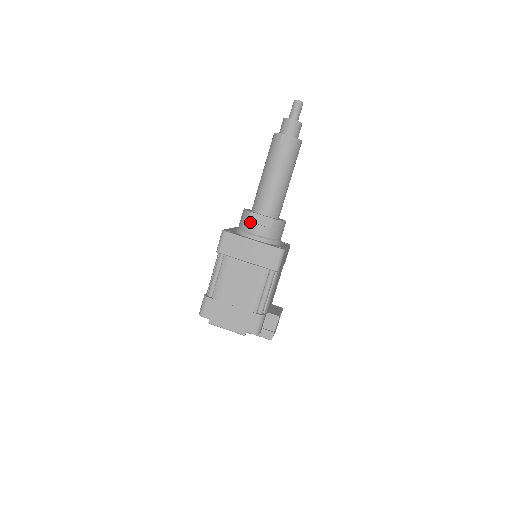
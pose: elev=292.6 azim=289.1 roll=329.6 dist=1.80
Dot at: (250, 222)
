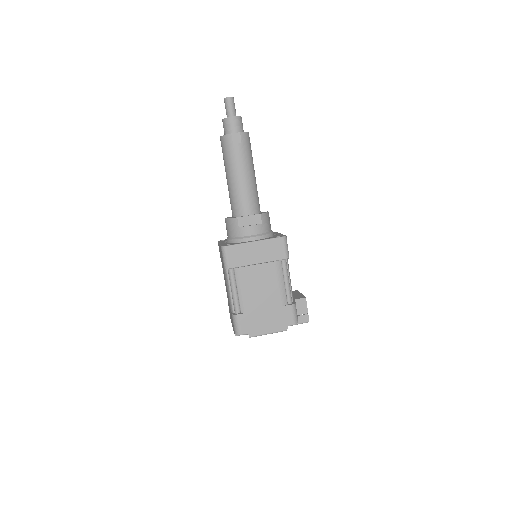
Dot at: (241, 227)
